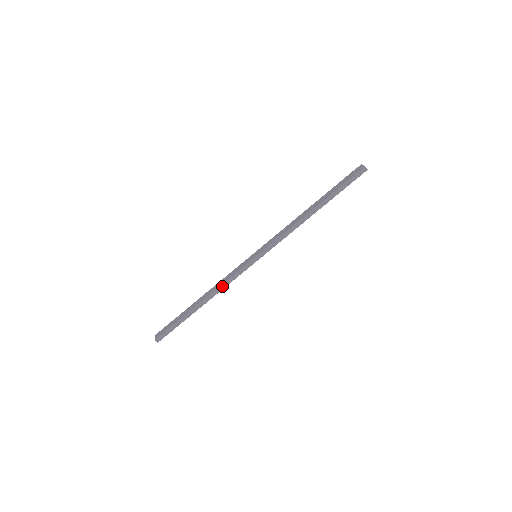
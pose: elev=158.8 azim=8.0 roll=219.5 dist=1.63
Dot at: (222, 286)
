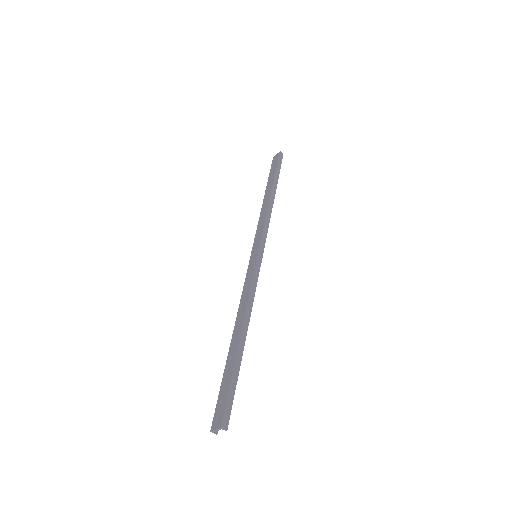
Dot at: (250, 300)
